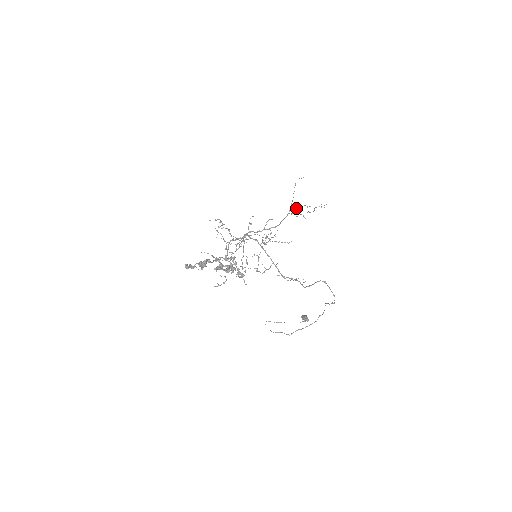
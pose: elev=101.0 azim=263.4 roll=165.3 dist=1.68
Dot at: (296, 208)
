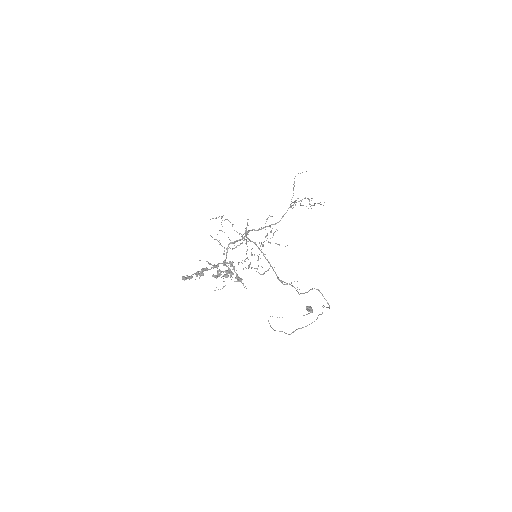
Dot at: occluded
